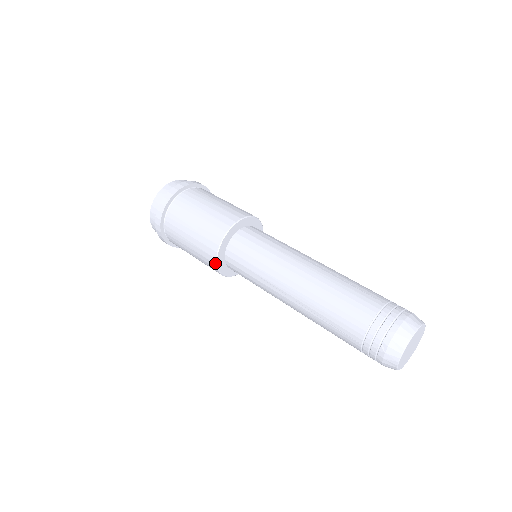
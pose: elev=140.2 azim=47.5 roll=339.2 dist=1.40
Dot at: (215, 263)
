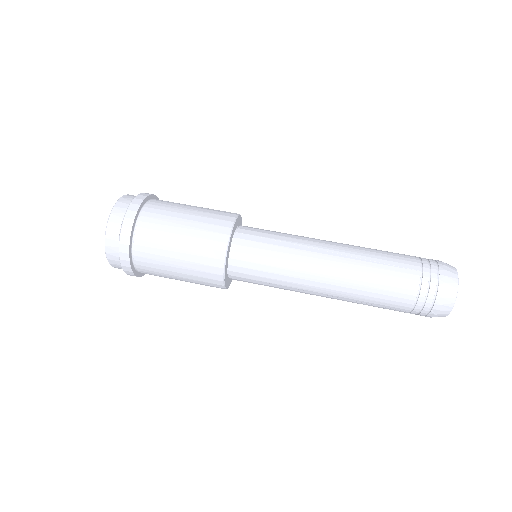
Dot at: (222, 288)
